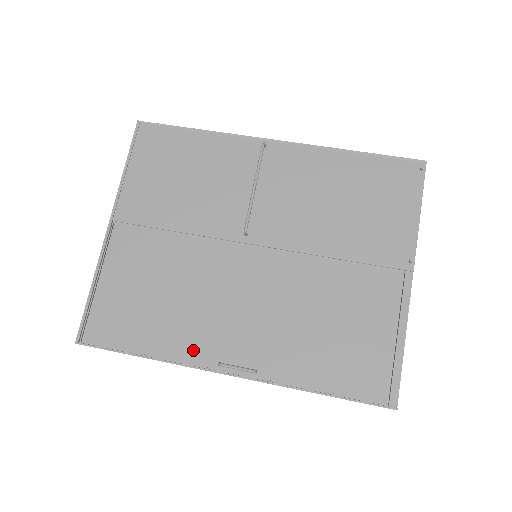
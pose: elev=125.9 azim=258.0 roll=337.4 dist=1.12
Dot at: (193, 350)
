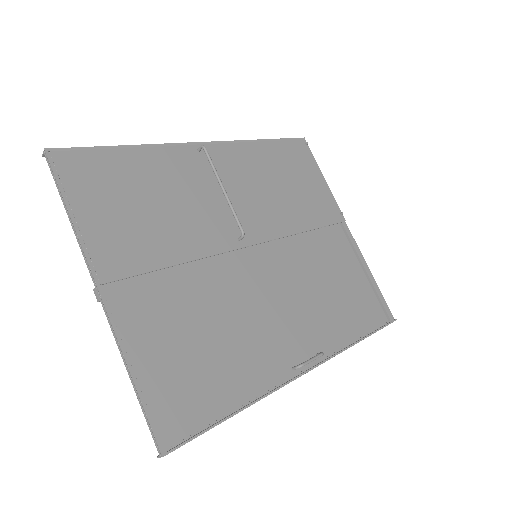
Dot at: (267, 372)
